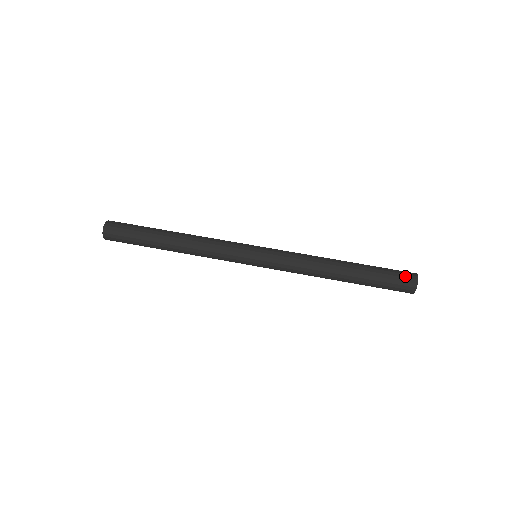
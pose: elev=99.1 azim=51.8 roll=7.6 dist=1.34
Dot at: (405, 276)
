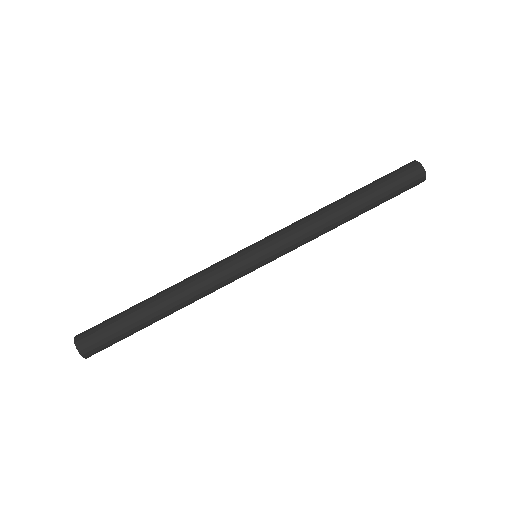
Dot at: (407, 169)
